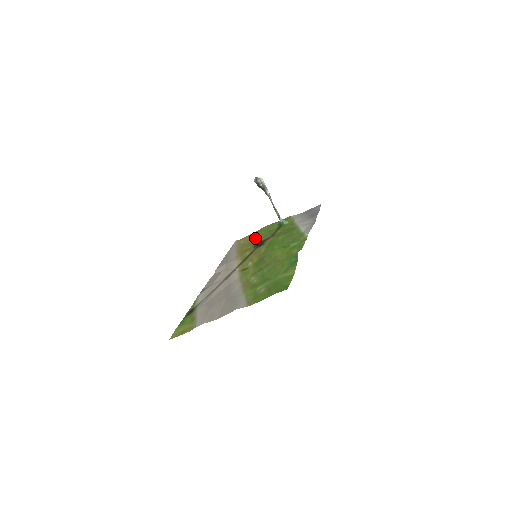
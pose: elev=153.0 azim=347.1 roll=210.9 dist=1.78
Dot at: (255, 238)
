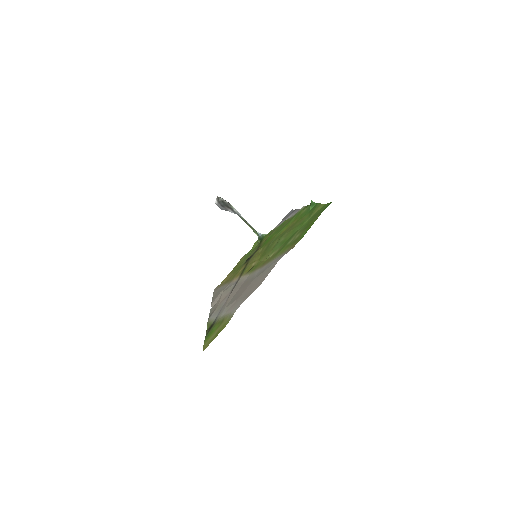
Dot at: (238, 267)
